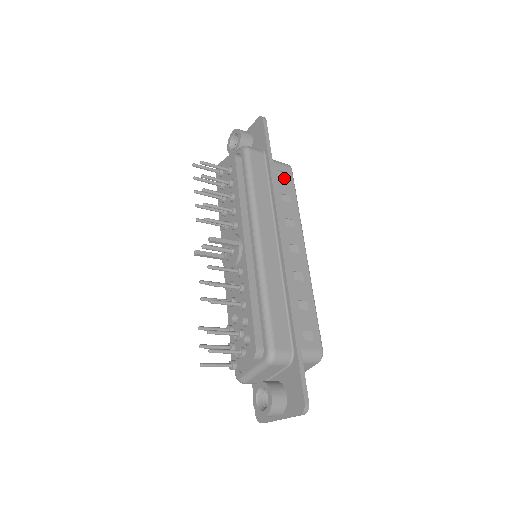
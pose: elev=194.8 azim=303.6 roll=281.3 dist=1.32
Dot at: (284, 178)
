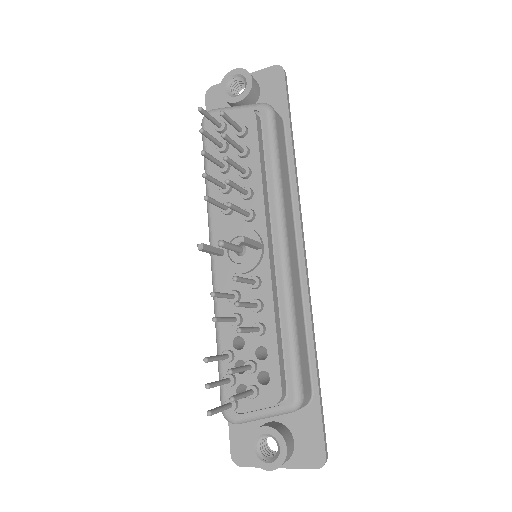
Dot at: occluded
